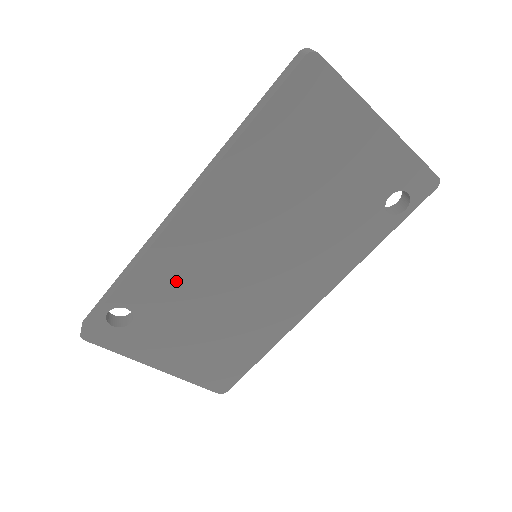
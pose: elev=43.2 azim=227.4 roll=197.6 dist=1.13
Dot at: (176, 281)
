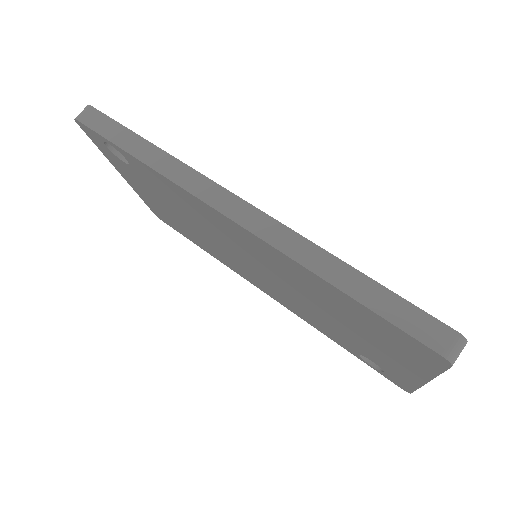
Dot at: (180, 201)
